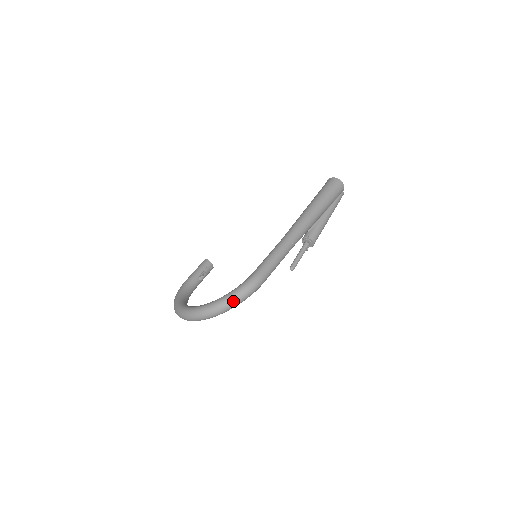
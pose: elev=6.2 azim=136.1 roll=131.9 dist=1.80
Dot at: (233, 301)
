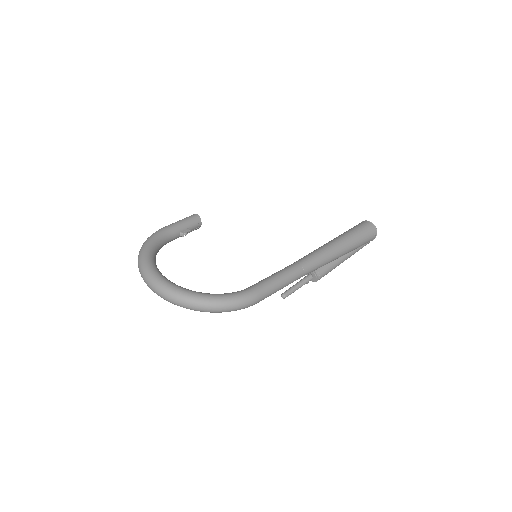
Dot at: (216, 308)
